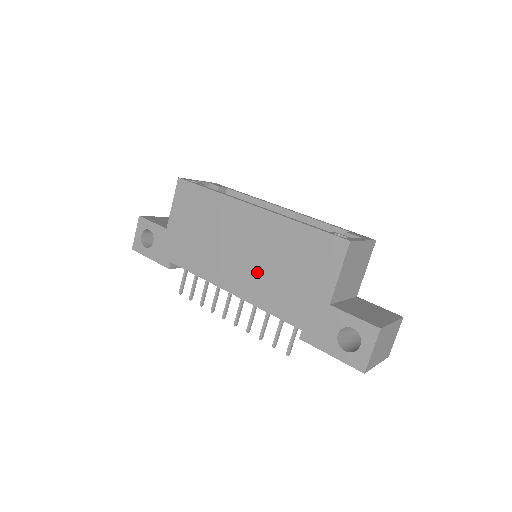
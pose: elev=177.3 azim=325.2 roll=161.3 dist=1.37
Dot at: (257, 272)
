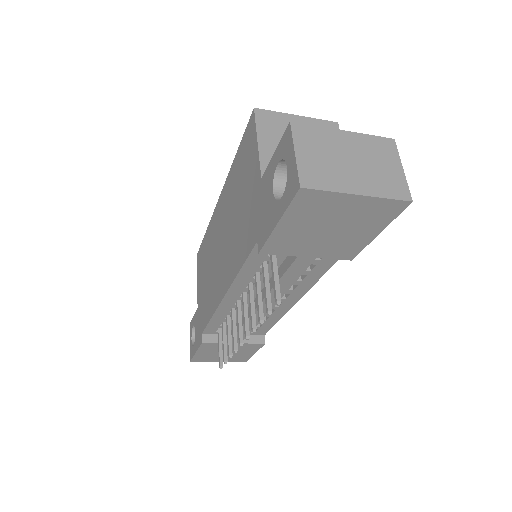
Dot at: (229, 245)
